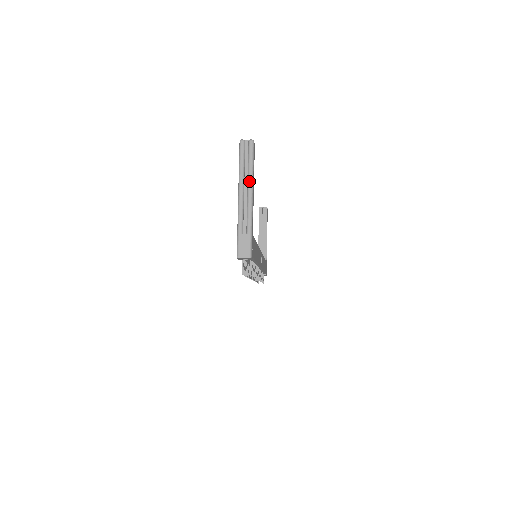
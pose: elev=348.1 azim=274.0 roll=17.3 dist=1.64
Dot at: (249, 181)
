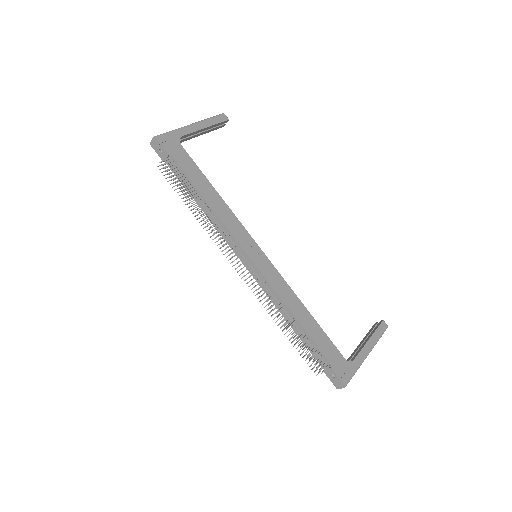
Dot at: (200, 122)
